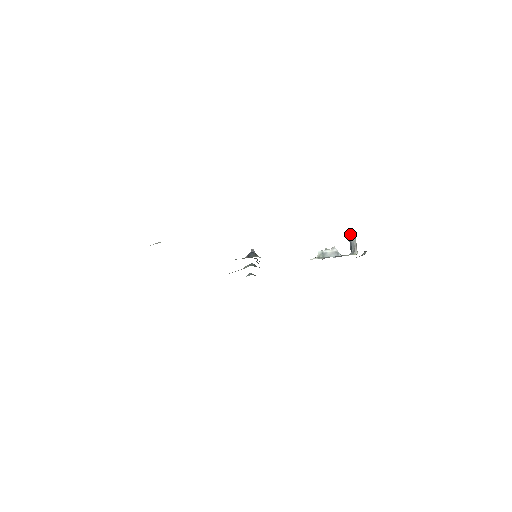
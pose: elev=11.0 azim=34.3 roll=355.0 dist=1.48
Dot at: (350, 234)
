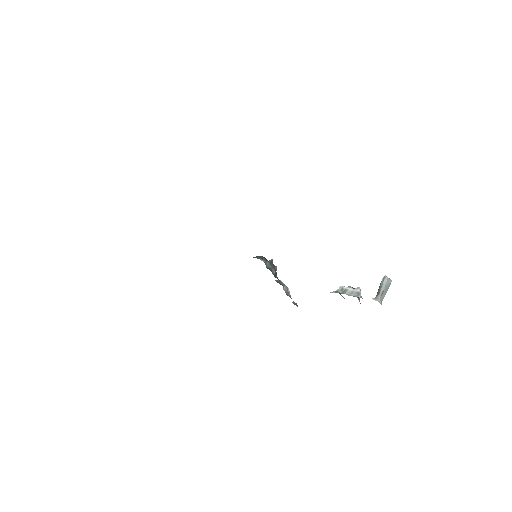
Dot at: (382, 278)
